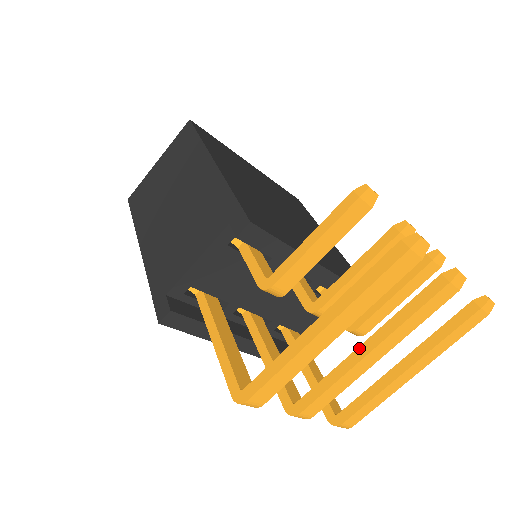
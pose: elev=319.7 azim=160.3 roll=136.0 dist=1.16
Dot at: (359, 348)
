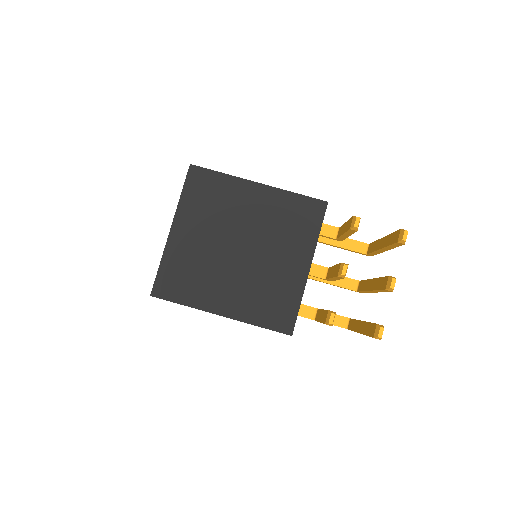
Dot at: (369, 291)
